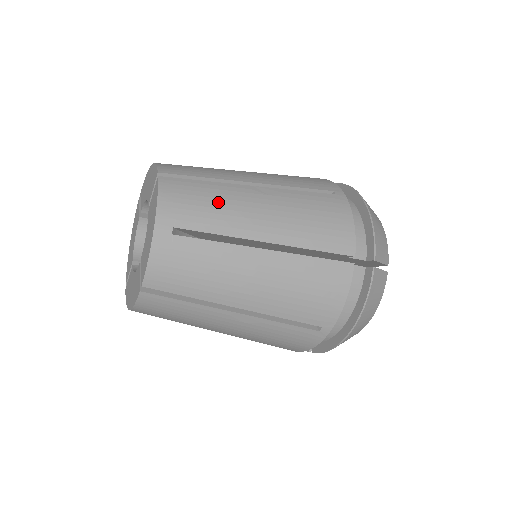
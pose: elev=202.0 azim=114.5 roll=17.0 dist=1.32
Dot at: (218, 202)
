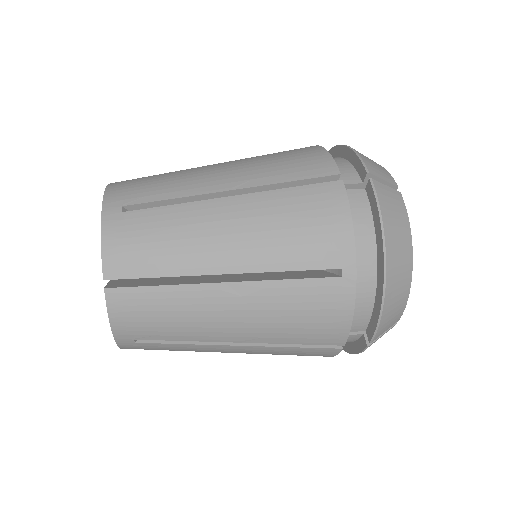
Dot at: (178, 316)
